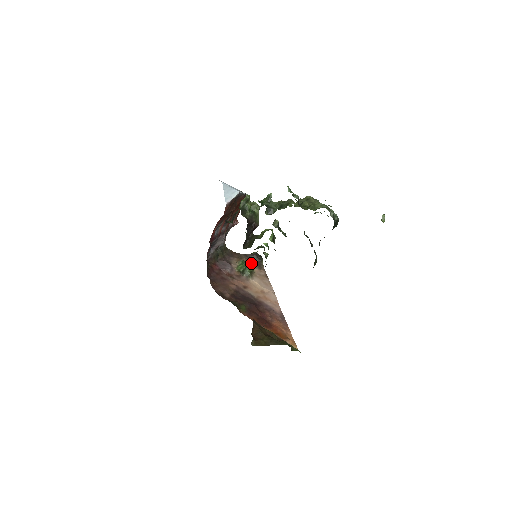
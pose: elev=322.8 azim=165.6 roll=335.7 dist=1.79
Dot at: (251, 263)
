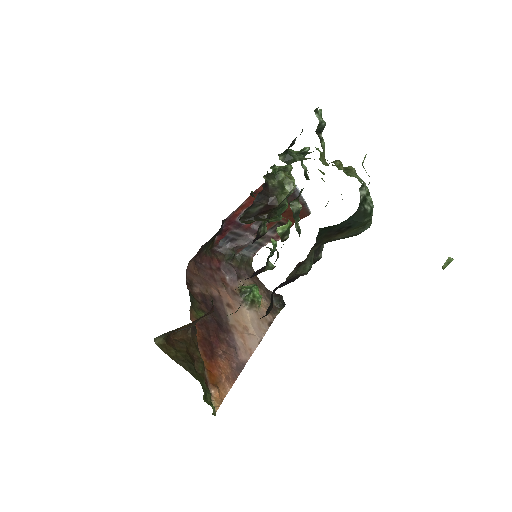
Dot at: (265, 300)
